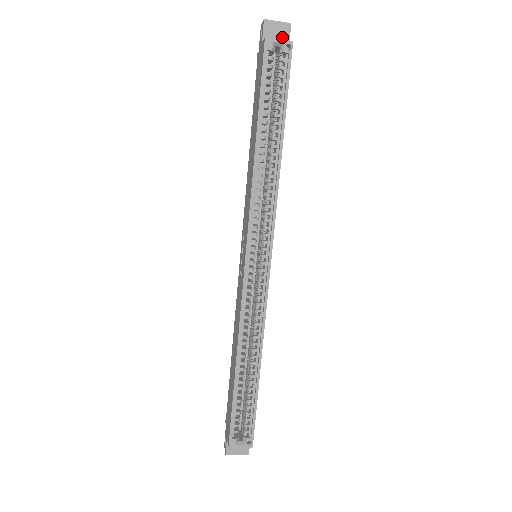
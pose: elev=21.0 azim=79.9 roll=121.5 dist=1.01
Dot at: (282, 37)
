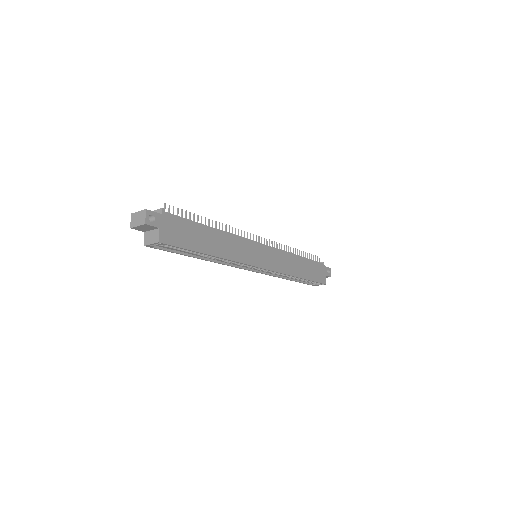
Dot at: (150, 228)
